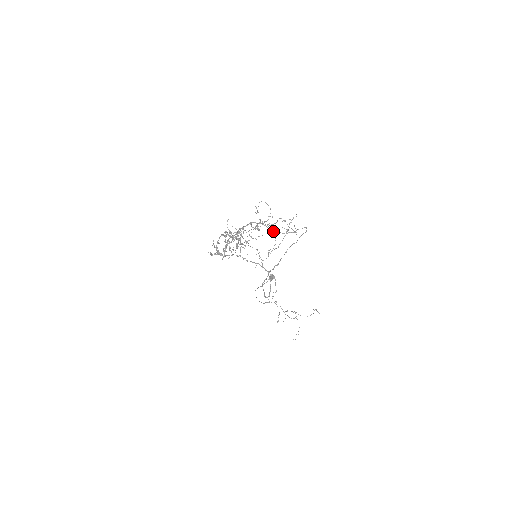
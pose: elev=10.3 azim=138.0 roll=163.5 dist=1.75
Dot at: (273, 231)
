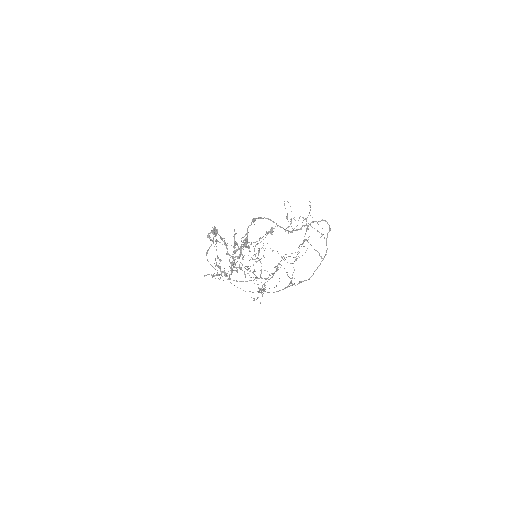
Dot at: occluded
